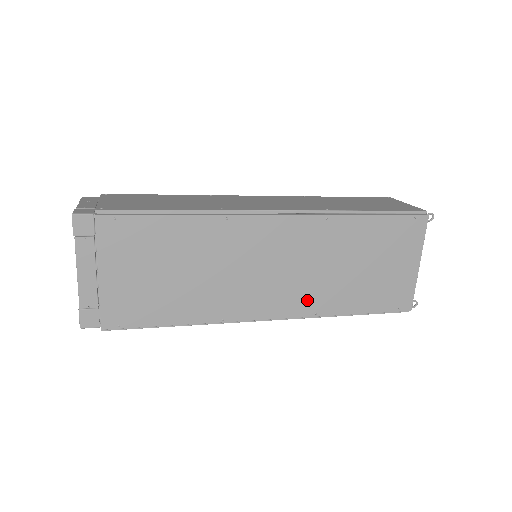
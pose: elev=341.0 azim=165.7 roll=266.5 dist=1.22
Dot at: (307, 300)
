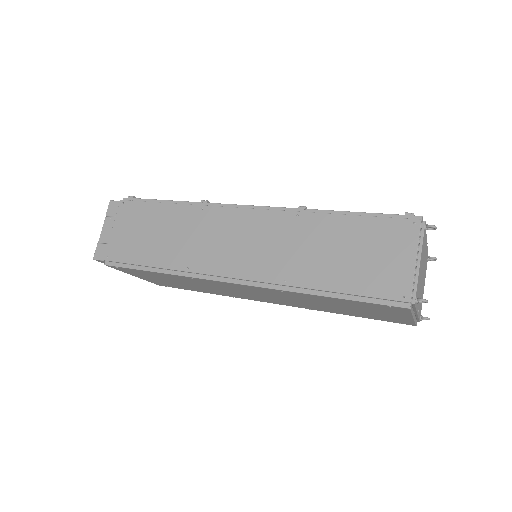
Dot at: (297, 305)
